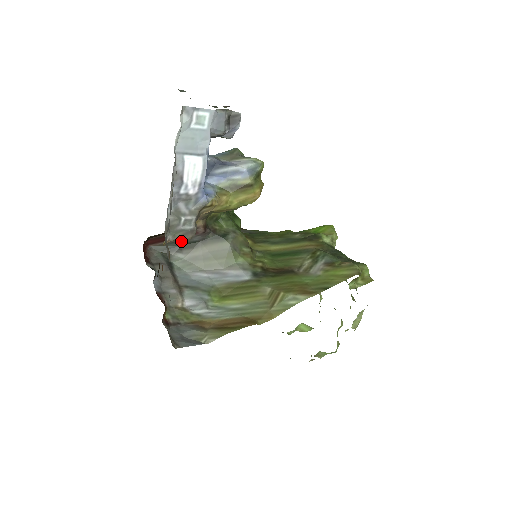
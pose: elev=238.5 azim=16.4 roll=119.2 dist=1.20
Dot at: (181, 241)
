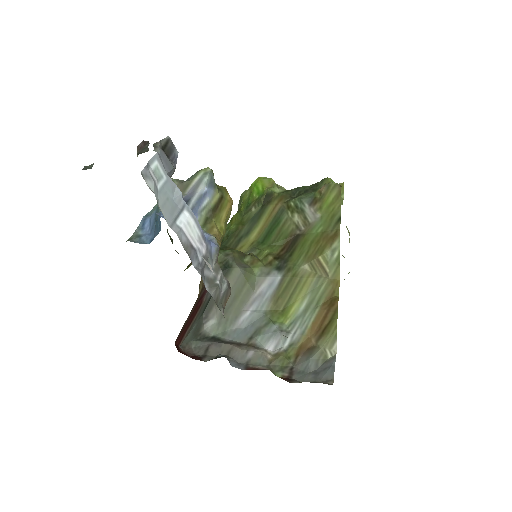
Dot at: (200, 310)
